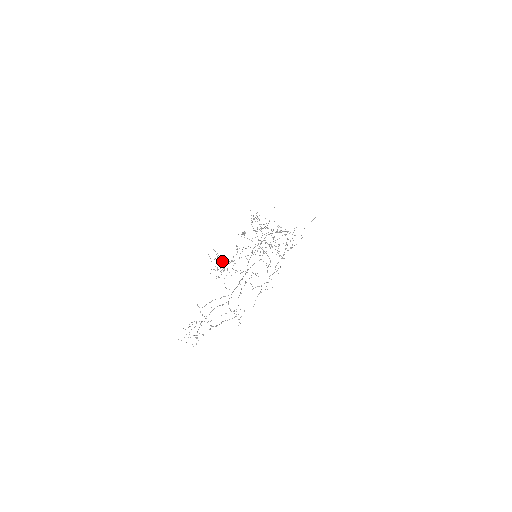
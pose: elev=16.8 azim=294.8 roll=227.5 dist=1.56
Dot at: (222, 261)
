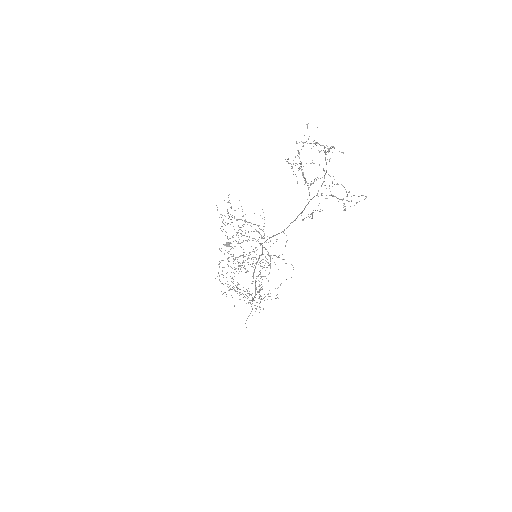
Dot at: (227, 224)
